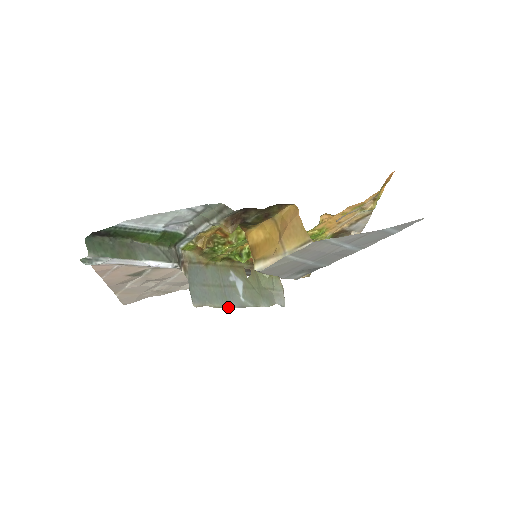
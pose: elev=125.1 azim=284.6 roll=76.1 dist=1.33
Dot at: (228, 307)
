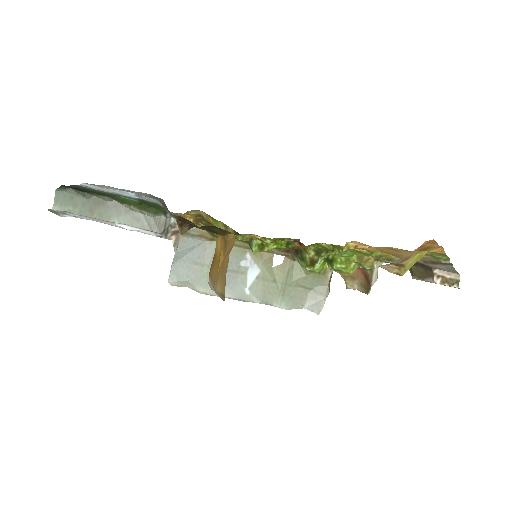
Dot at: occluded
